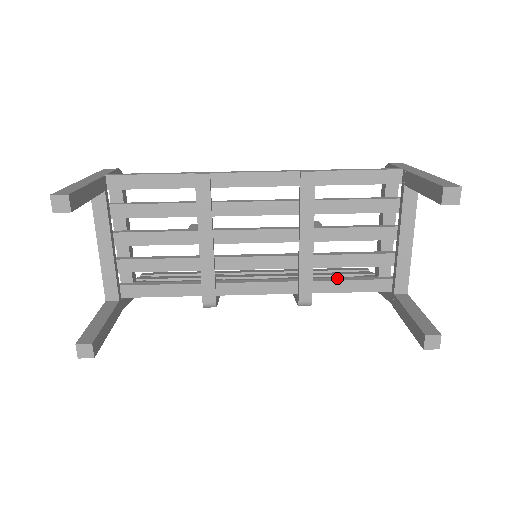
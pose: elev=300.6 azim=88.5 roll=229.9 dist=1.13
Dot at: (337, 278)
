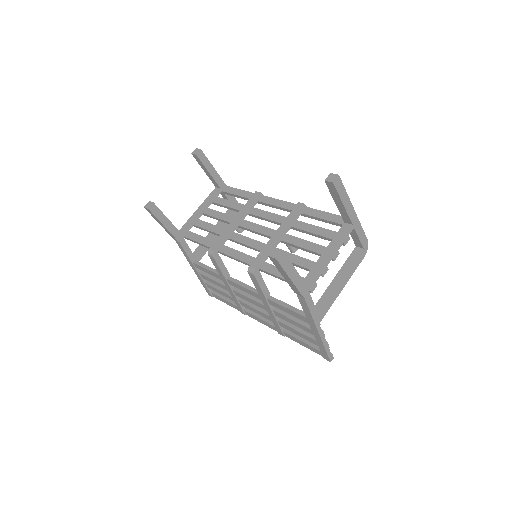
Dot at: occluded
